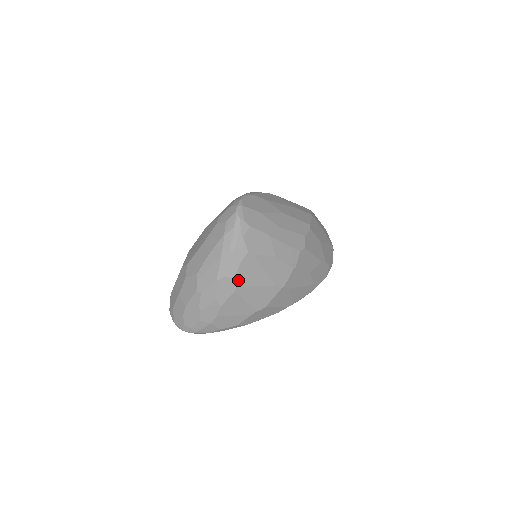
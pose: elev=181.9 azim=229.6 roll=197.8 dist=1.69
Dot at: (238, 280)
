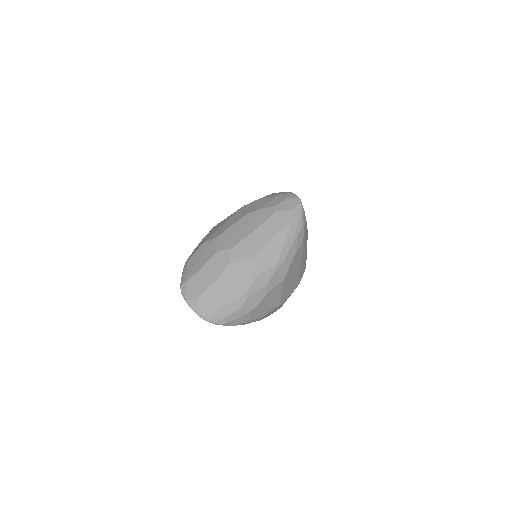
Dot at: (290, 268)
